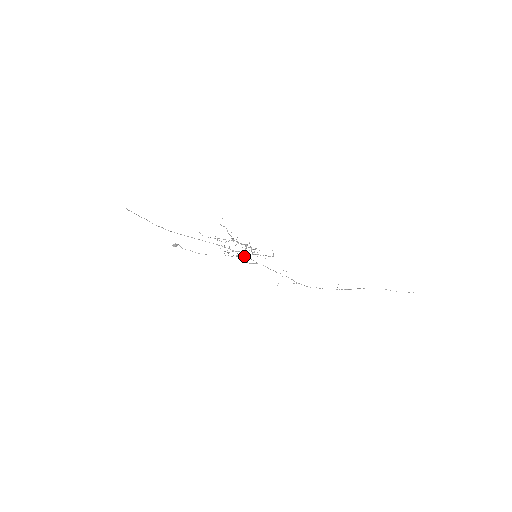
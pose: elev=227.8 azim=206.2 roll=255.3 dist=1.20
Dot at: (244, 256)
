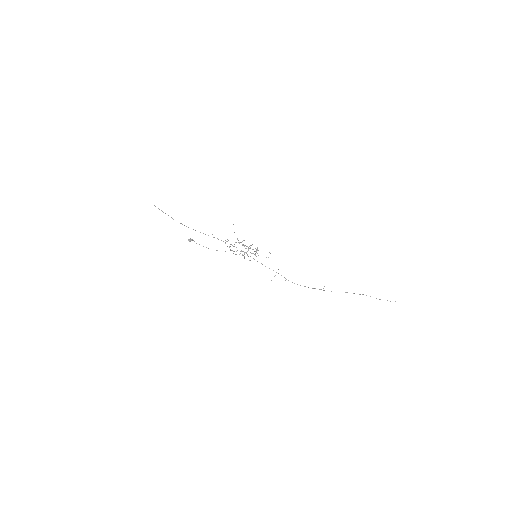
Dot at: occluded
